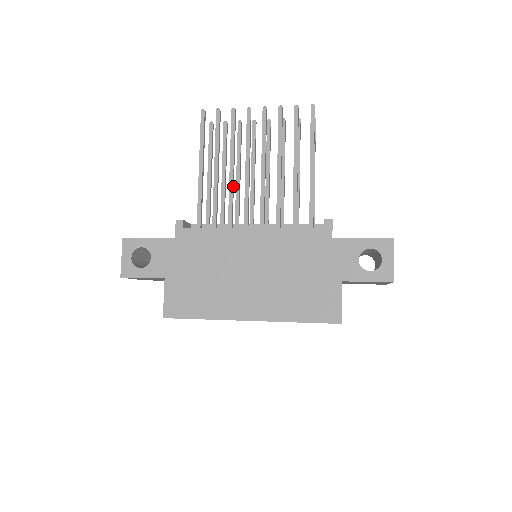
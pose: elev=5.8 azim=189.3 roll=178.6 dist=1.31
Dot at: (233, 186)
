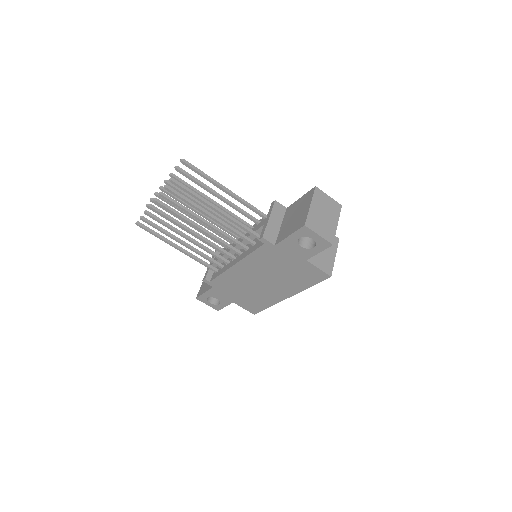
Dot at: (201, 245)
